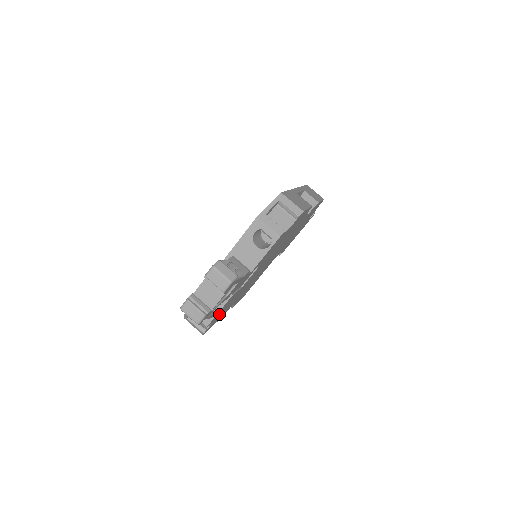
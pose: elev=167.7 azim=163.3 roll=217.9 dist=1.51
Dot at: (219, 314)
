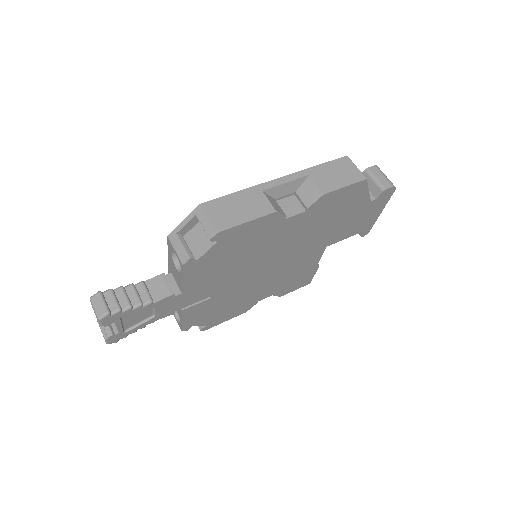
Dot at: (204, 317)
